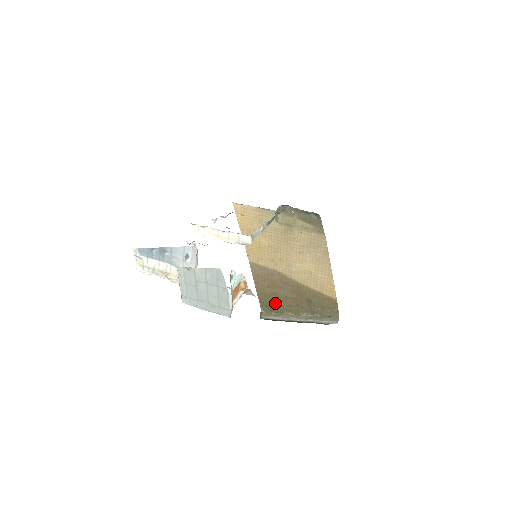
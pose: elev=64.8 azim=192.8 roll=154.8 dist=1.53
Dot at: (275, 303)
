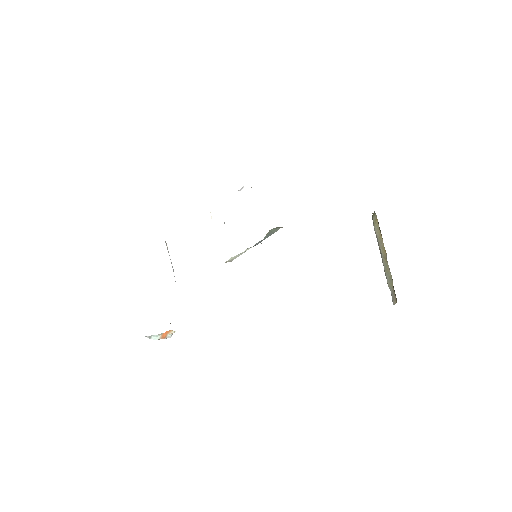
Dot at: occluded
